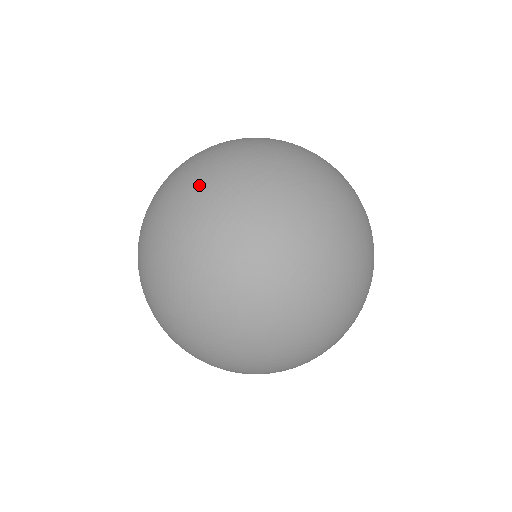
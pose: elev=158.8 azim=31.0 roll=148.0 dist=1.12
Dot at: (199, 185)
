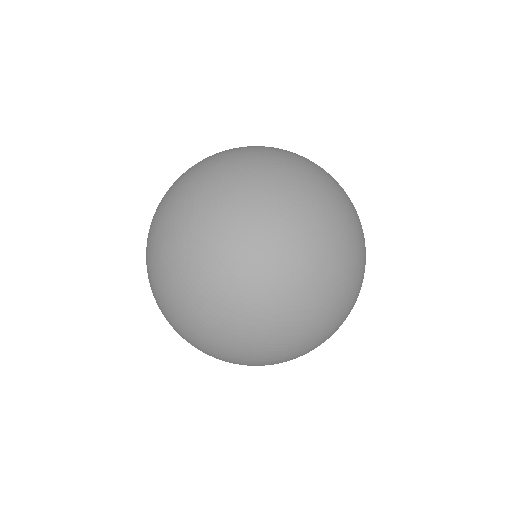
Dot at: (162, 200)
